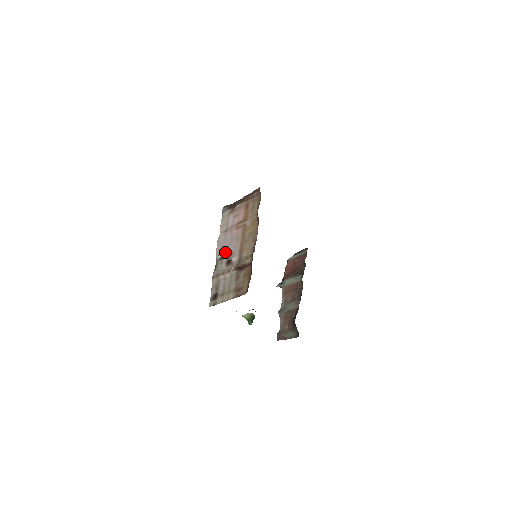
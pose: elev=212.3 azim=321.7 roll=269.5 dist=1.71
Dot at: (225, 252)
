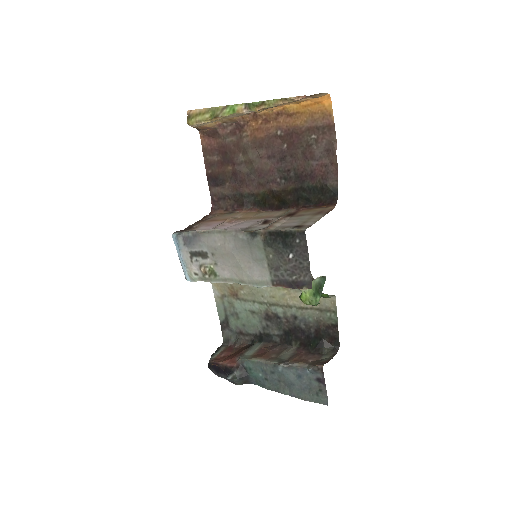
Dot at: (244, 226)
